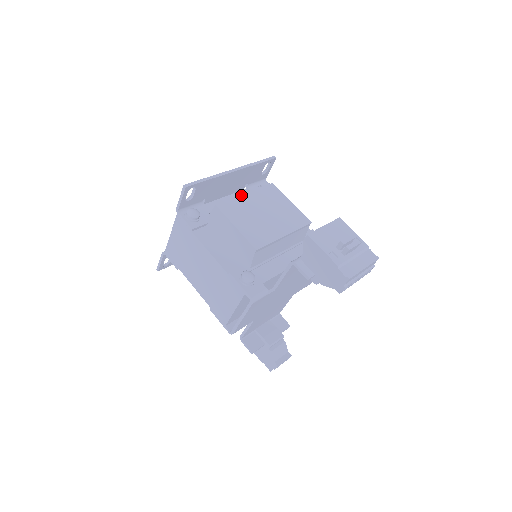
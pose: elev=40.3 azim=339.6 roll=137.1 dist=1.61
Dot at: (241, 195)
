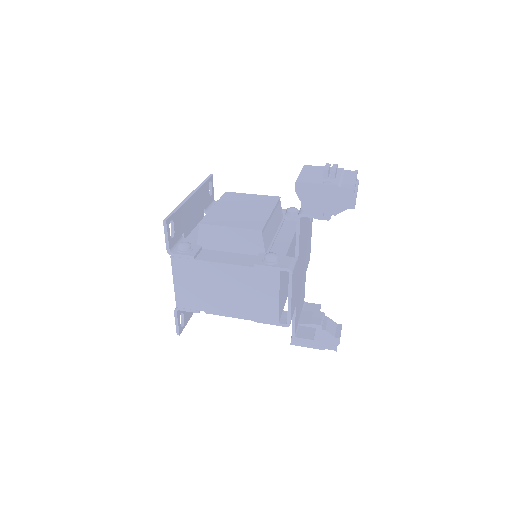
Dot at: (211, 209)
